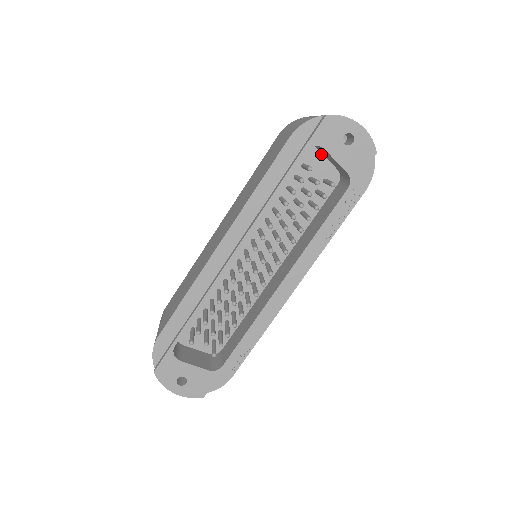
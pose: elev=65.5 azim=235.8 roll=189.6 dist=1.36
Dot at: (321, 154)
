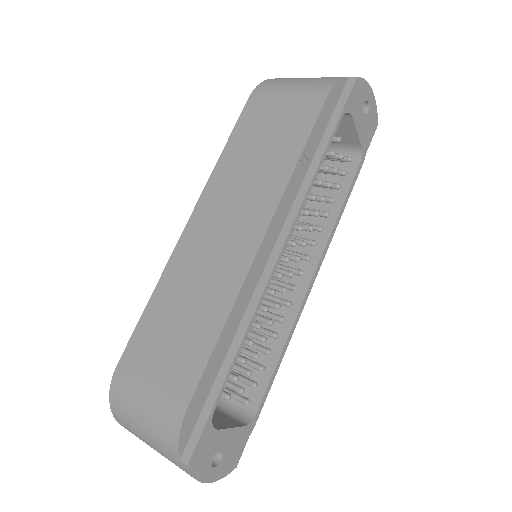
Dot at: occluded
